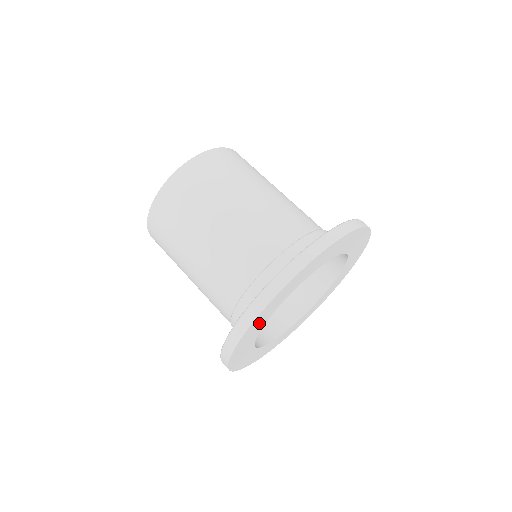
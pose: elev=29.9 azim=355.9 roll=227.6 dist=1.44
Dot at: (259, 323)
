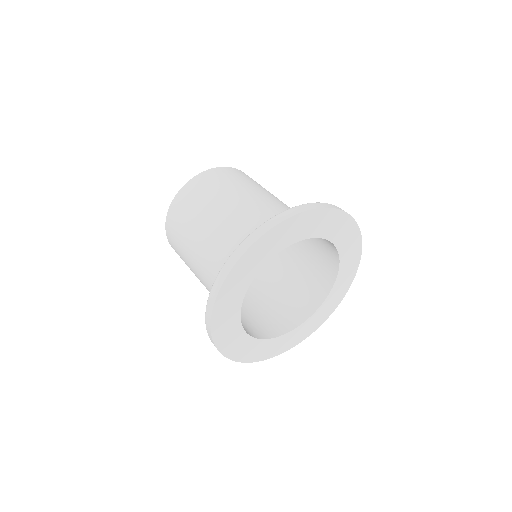
Dot at: (228, 330)
